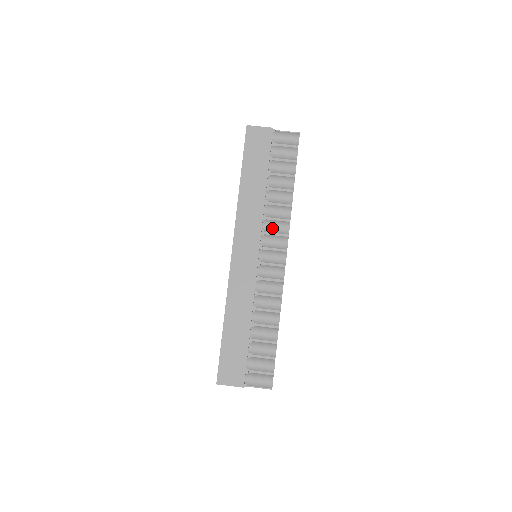
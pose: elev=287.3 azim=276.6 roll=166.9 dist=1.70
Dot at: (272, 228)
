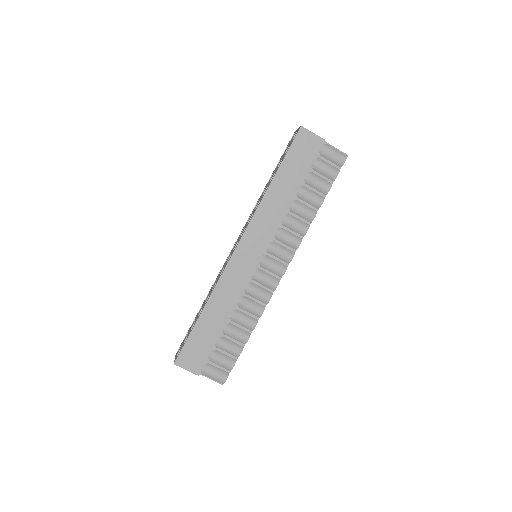
Dot at: (283, 238)
